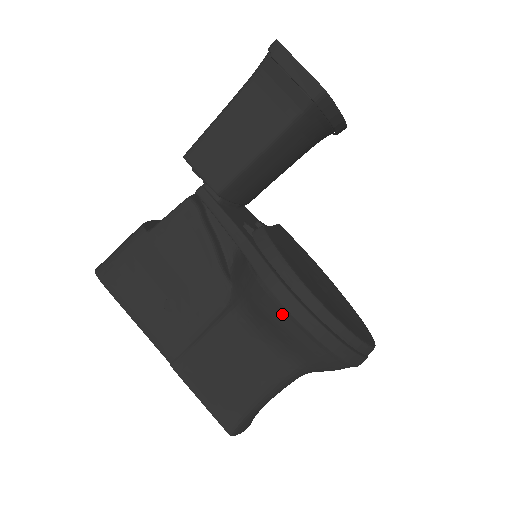
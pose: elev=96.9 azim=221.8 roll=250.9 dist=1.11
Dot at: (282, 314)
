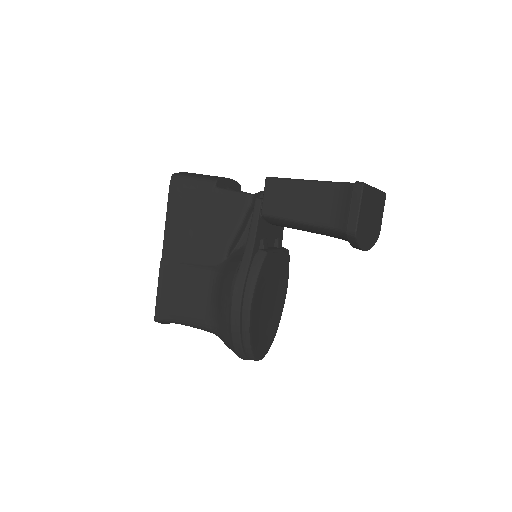
Dot at: (228, 303)
